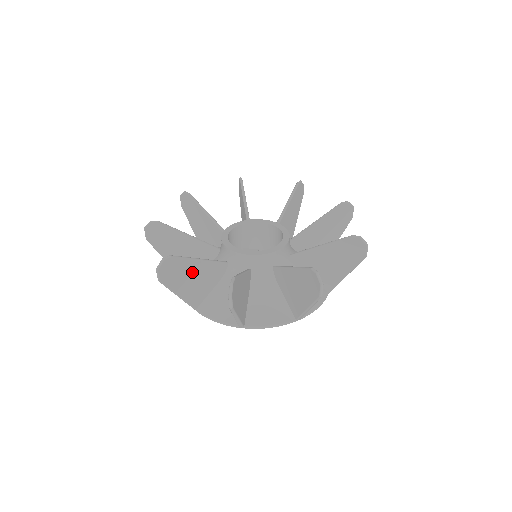
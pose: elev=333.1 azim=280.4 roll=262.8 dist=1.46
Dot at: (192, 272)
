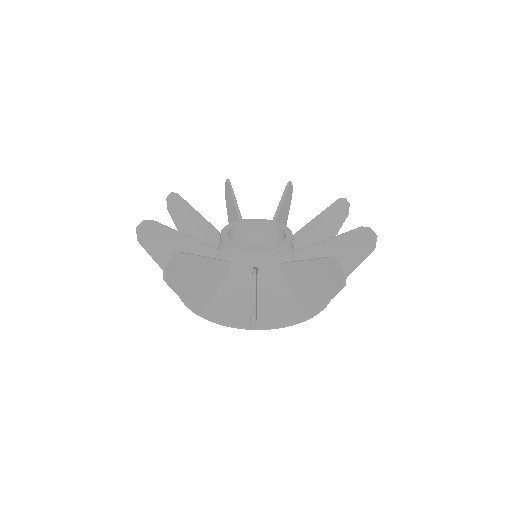
Dot at: (197, 271)
